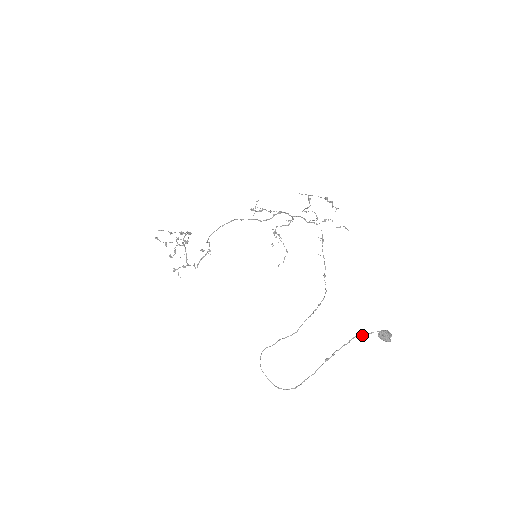
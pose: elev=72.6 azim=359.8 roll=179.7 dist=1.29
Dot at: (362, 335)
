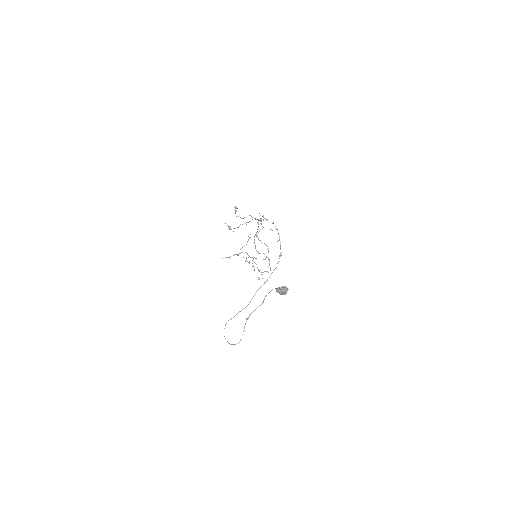
Dot at: (266, 295)
